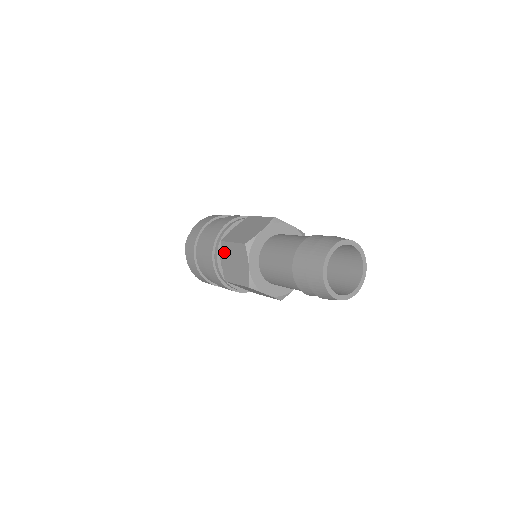
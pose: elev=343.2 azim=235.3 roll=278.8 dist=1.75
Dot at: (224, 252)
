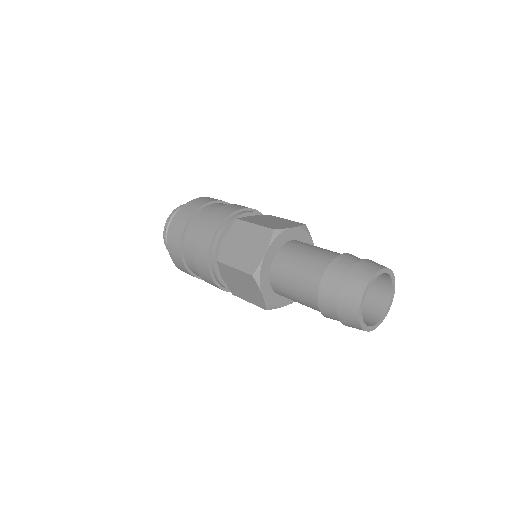
Dot at: (235, 231)
